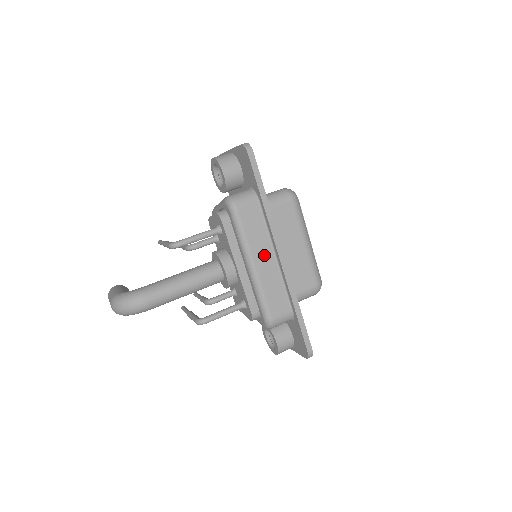
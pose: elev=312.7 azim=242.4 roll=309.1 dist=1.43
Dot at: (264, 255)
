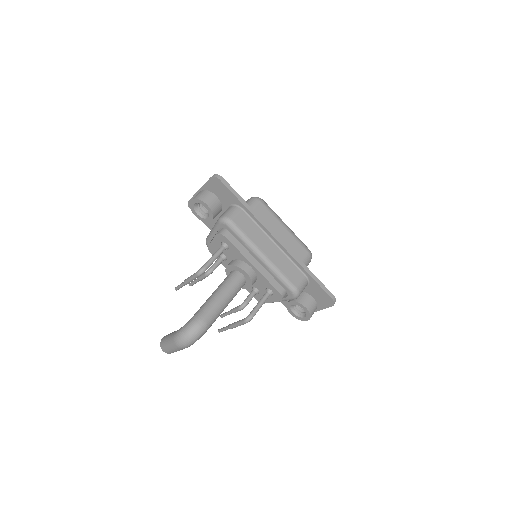
Dot at: (267, 245)
